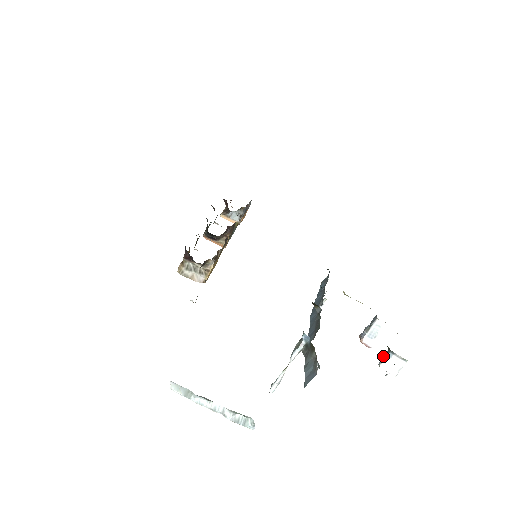
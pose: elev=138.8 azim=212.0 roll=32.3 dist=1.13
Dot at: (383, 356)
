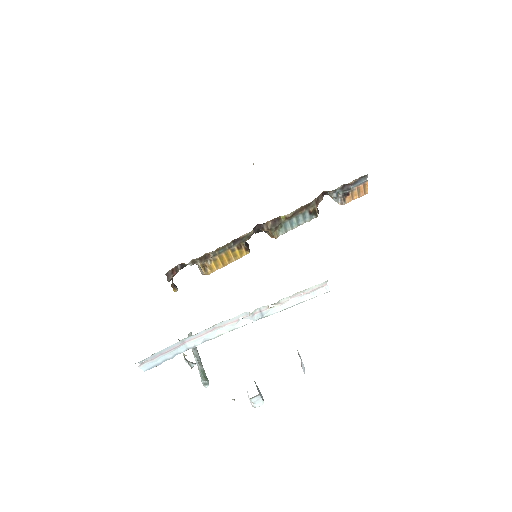
Dot at: occluded
